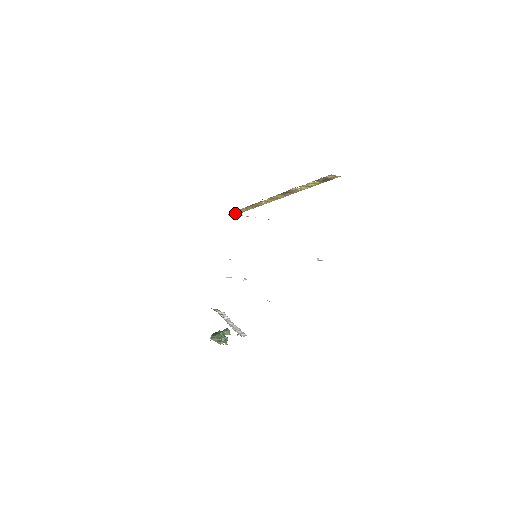
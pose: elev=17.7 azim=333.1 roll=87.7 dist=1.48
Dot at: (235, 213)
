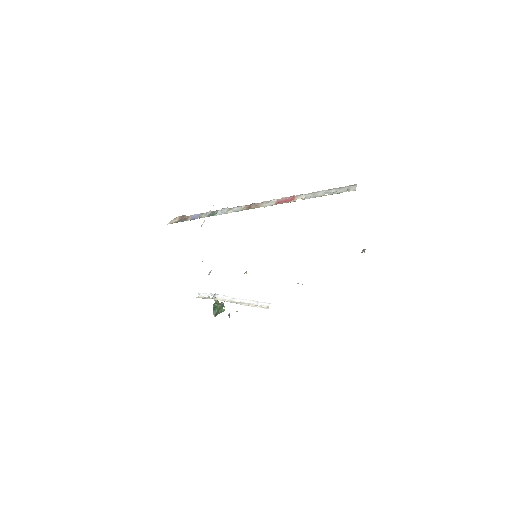
Dot at: occluded
